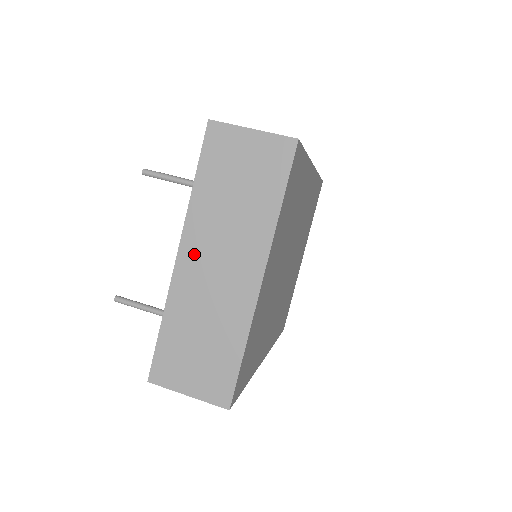
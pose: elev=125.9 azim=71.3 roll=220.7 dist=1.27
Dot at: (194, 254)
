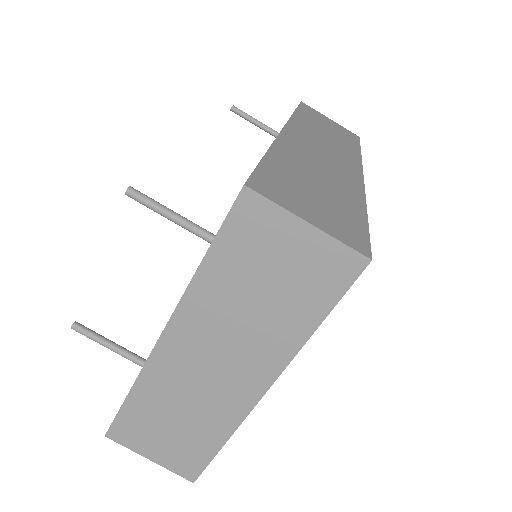
Dot at: (184, 342)
